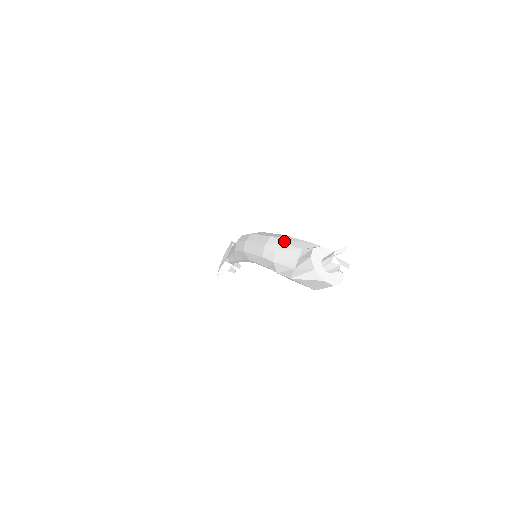
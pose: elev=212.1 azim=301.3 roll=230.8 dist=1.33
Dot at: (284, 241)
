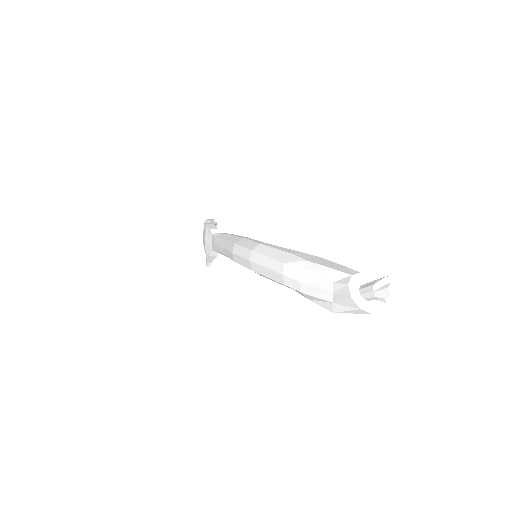
Dot at: (305, 270)
